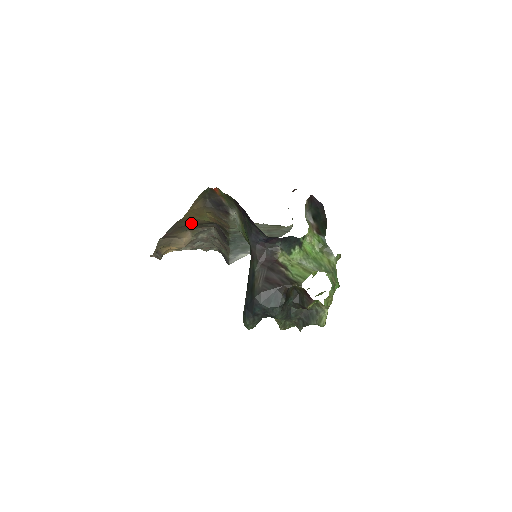
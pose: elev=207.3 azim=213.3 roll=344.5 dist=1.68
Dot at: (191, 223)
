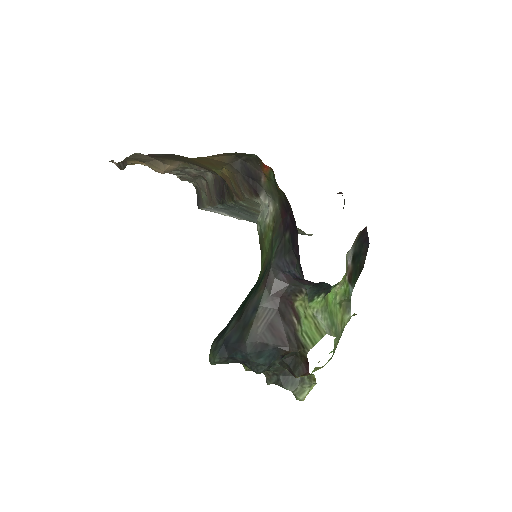
Dot at: (193, 162)
